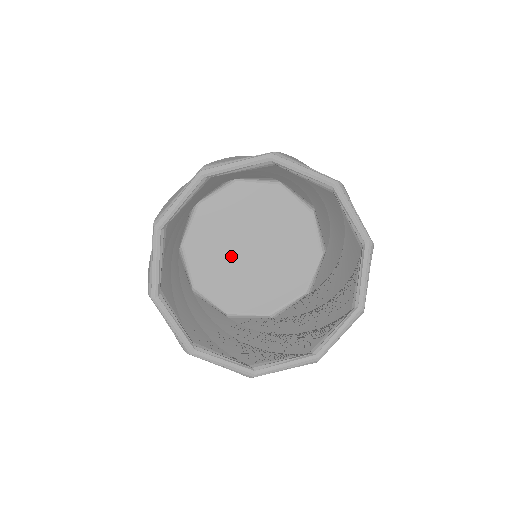
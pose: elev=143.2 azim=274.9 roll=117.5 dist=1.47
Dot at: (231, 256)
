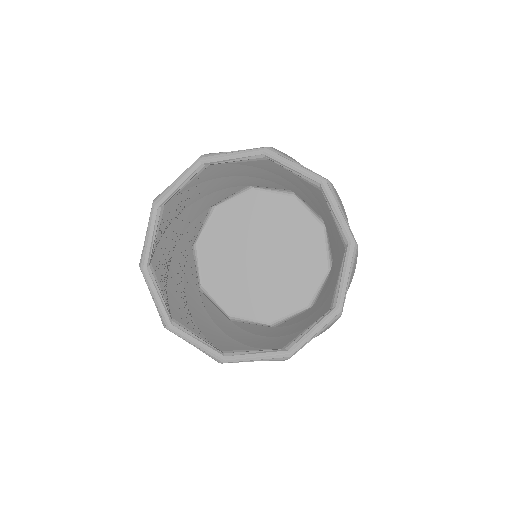
Dot at: (240, 260)
